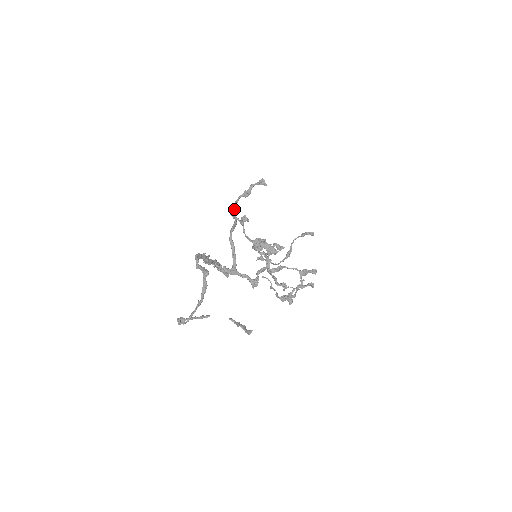
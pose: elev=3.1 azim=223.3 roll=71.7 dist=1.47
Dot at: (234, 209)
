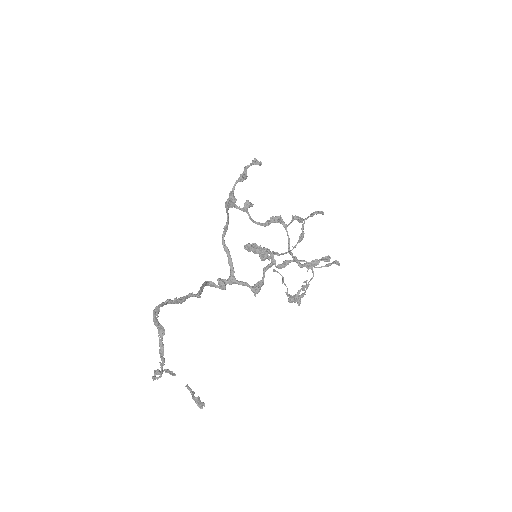
Dot at: (230, 201)
